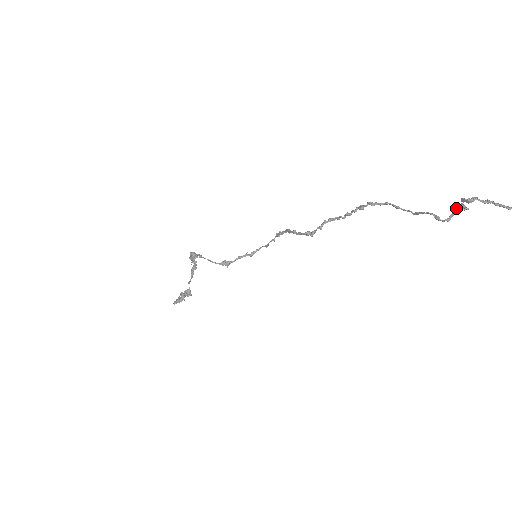
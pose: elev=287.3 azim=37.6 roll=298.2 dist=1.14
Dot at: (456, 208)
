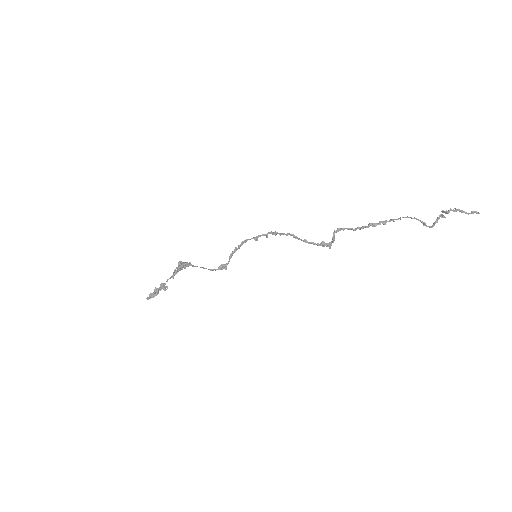
Dot at: (439, 218)
